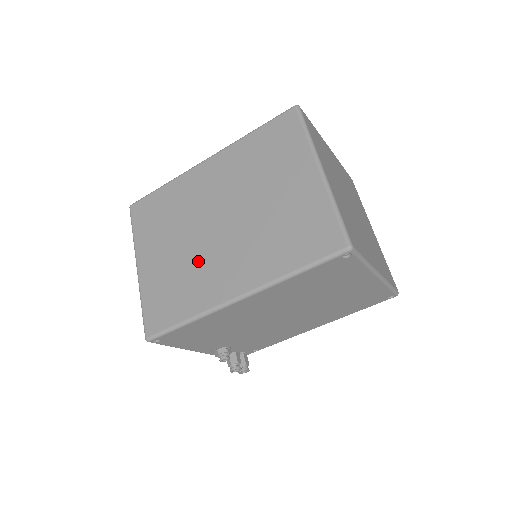
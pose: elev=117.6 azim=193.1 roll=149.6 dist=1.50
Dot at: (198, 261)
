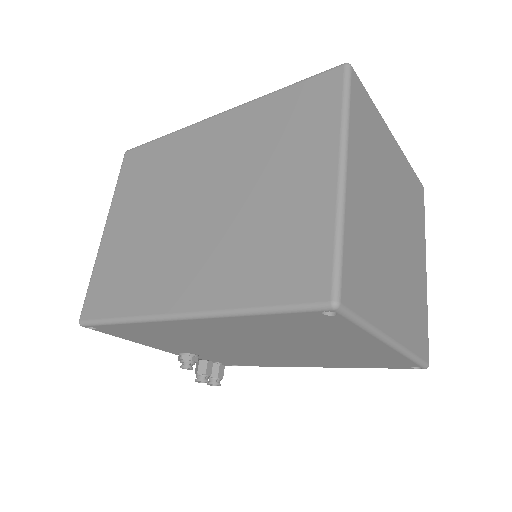
Dot at: (159, 247)
